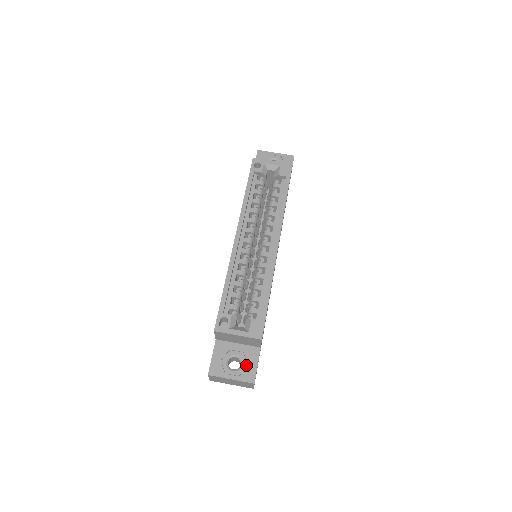
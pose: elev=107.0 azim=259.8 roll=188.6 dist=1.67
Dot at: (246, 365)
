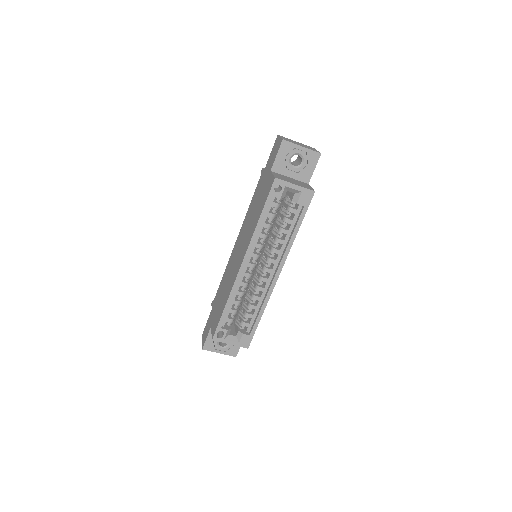
Dot at: (232, 345)
